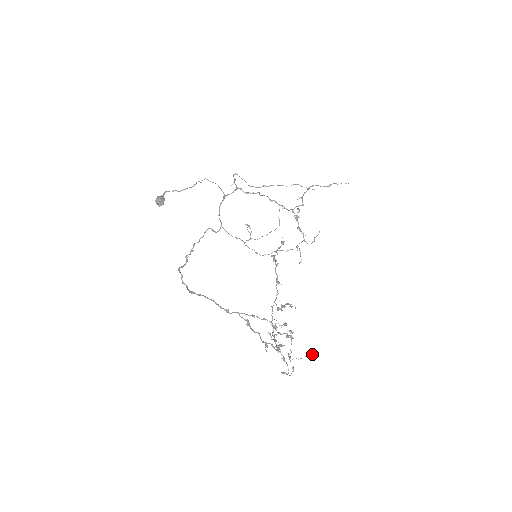
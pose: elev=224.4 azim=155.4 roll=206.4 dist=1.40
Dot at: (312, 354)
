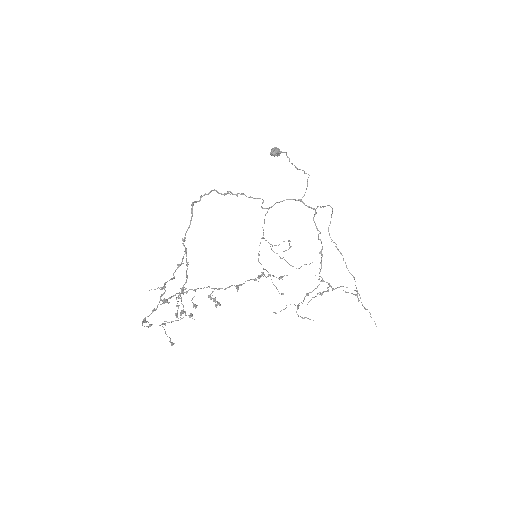
Dot at: occluded
